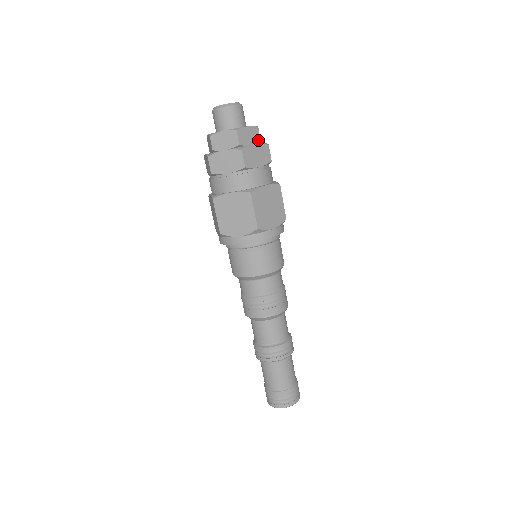
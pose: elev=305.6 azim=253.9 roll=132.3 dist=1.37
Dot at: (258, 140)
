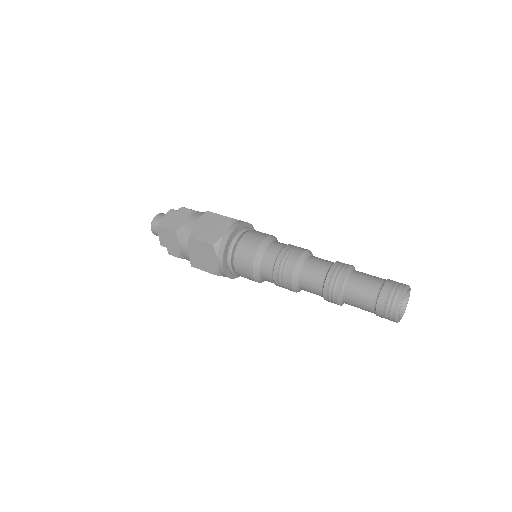
Dot at: occluded
